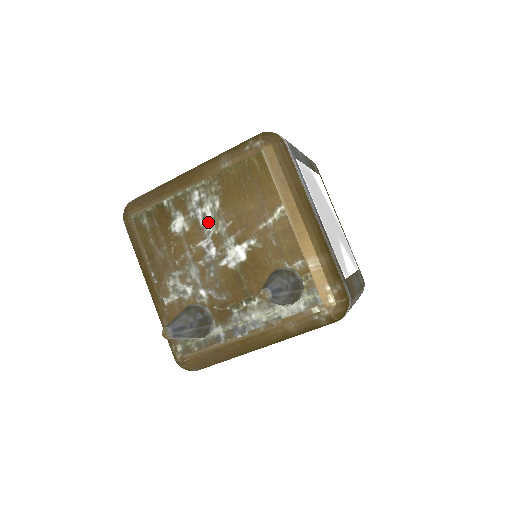
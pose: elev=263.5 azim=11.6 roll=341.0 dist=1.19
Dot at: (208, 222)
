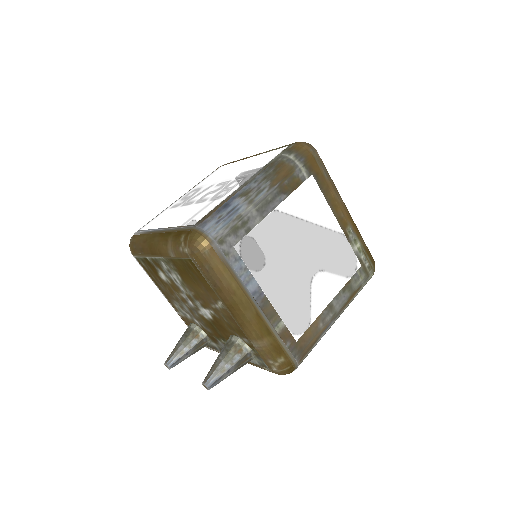
Dot at: (179, 285)
